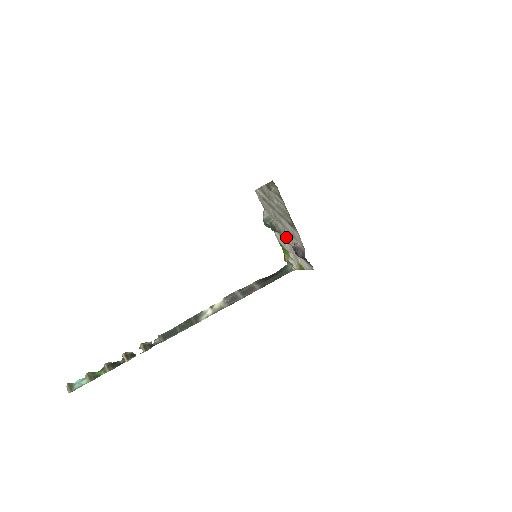
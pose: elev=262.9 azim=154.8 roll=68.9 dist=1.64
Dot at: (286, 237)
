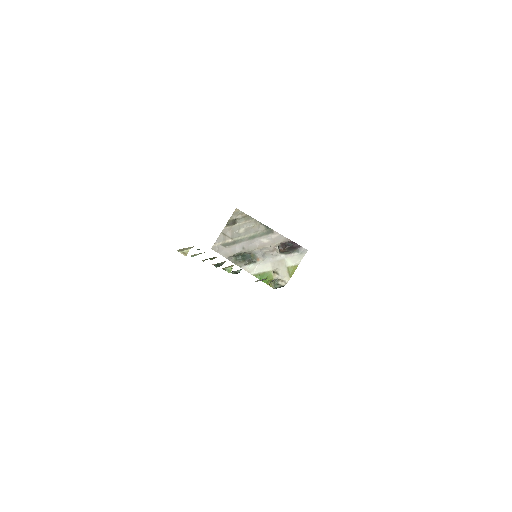
Dot at: (266, 252)
